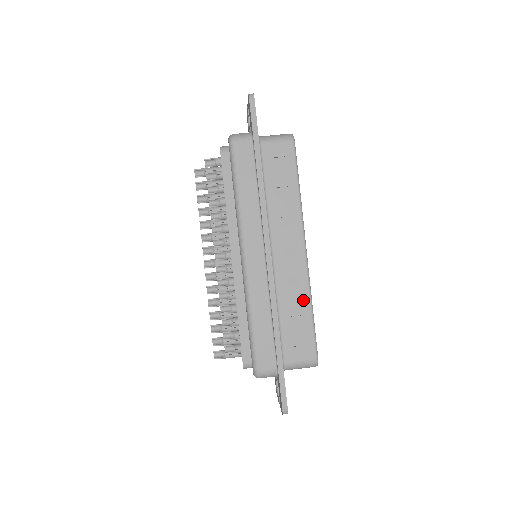
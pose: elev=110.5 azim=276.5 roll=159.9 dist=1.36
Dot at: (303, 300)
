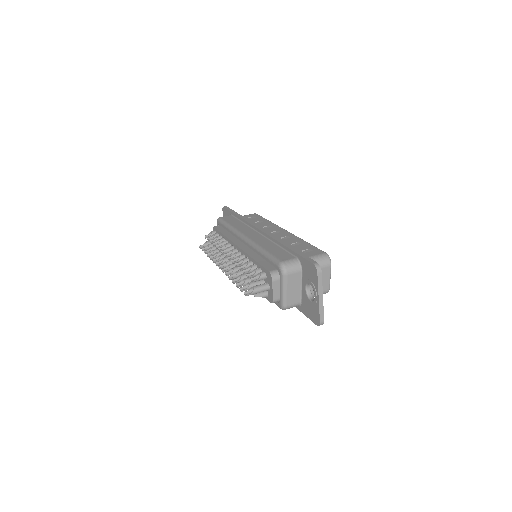
Dot at: (297, 240)
